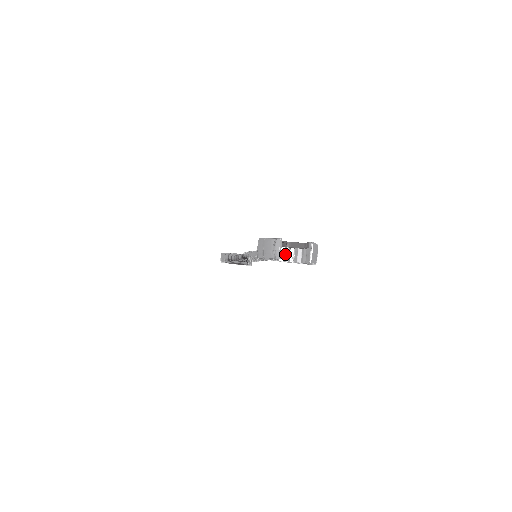
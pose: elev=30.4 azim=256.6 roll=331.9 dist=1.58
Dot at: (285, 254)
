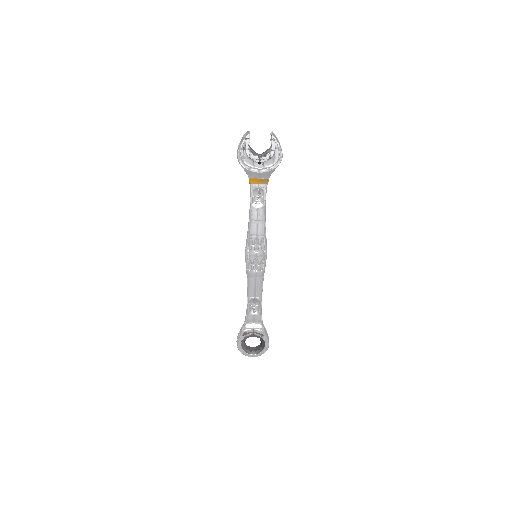
Dot at: (258, 157)
